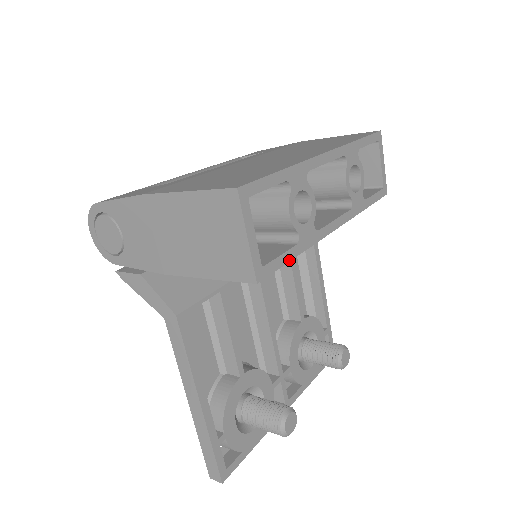
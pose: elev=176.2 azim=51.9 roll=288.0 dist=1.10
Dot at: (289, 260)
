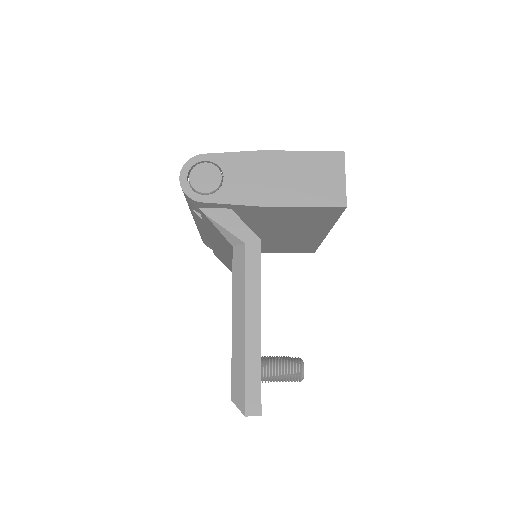
Dot at: (339, 217)
